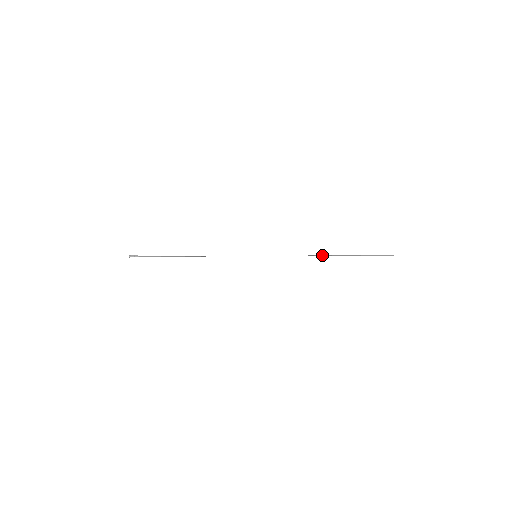
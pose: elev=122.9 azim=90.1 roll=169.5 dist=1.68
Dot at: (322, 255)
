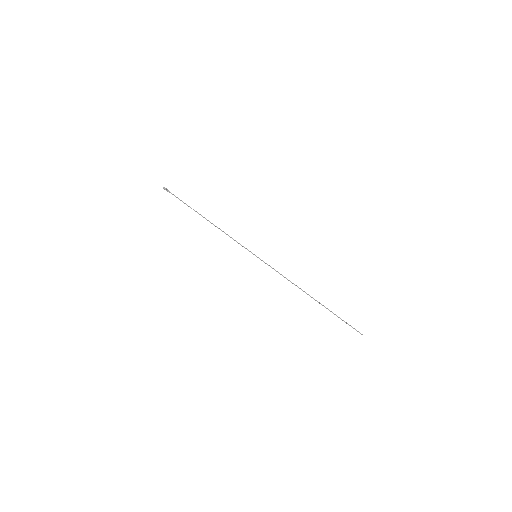
Dot at: occluded
